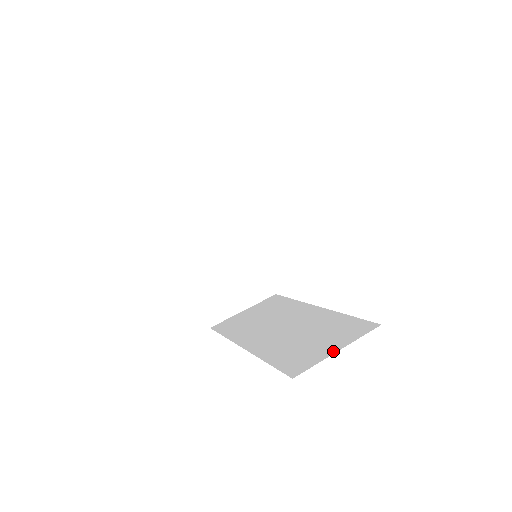
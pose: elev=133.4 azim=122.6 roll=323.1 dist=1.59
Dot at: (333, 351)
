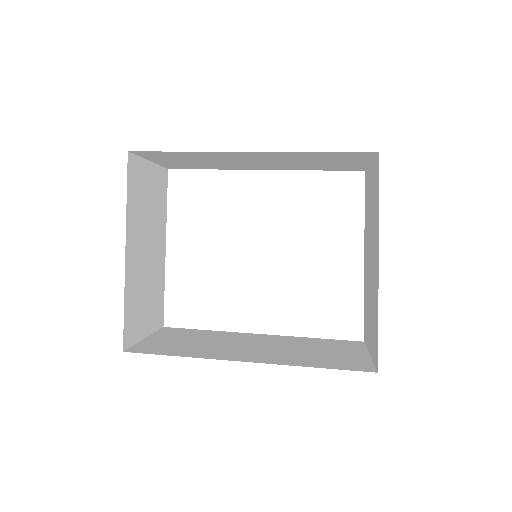
Dot at: (366, 356)
